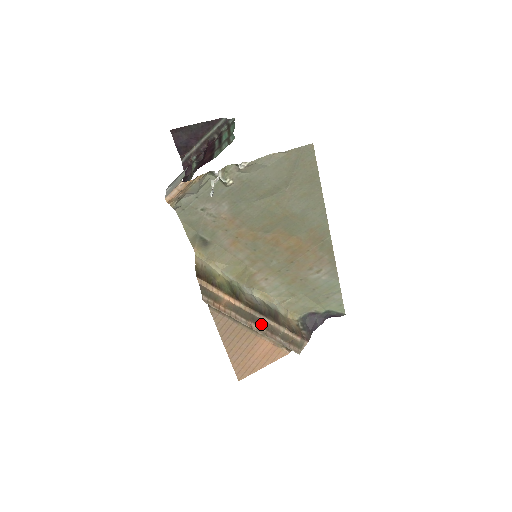
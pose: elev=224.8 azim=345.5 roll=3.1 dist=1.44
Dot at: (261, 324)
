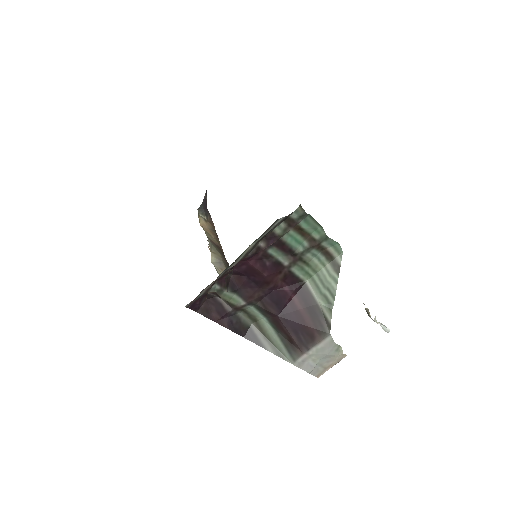
Dot at: occluded
